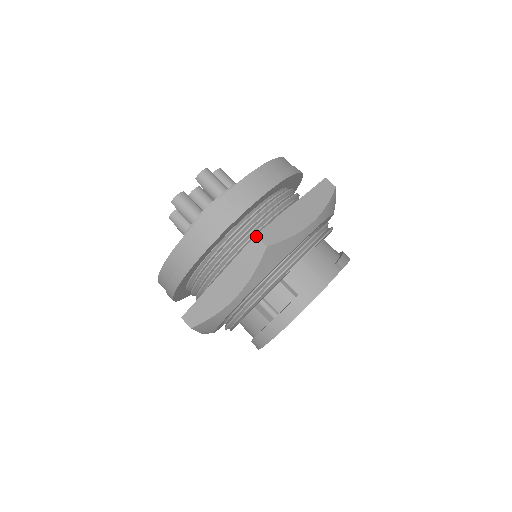
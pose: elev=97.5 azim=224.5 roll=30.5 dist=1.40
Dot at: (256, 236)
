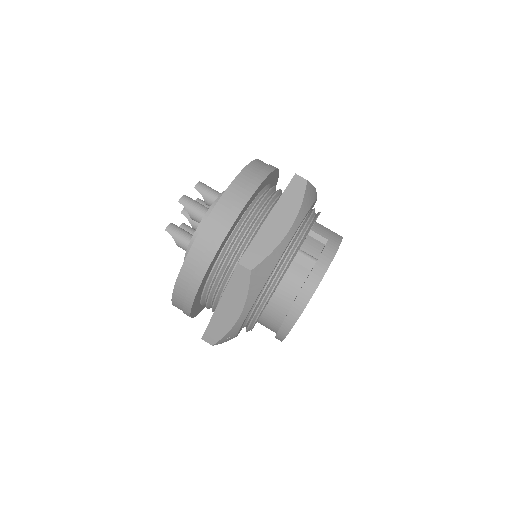
Dot at: (296, 174)
